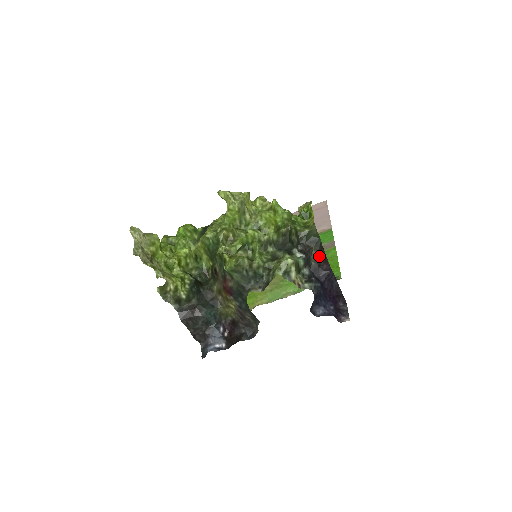
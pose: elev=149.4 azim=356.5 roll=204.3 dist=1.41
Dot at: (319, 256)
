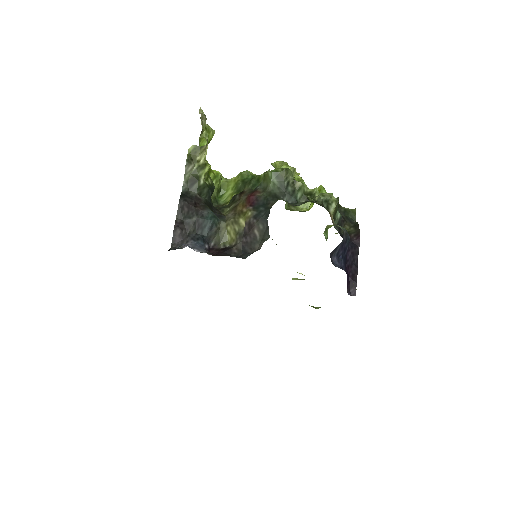
Dot at: (351, 230)
